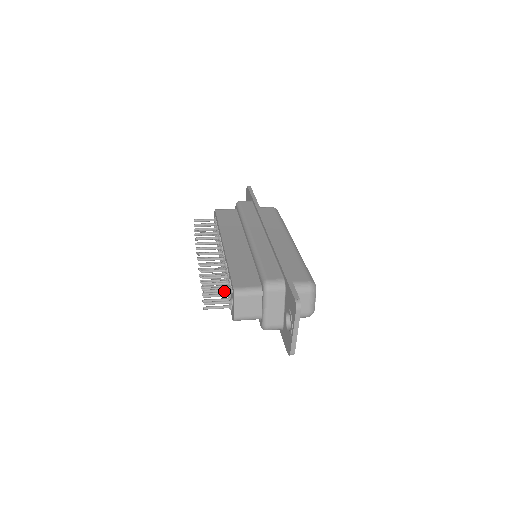
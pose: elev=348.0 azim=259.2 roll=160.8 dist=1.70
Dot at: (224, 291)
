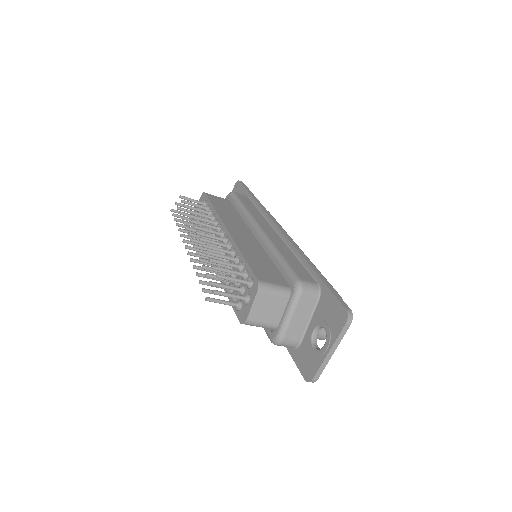
Dot at: (241, 282)
